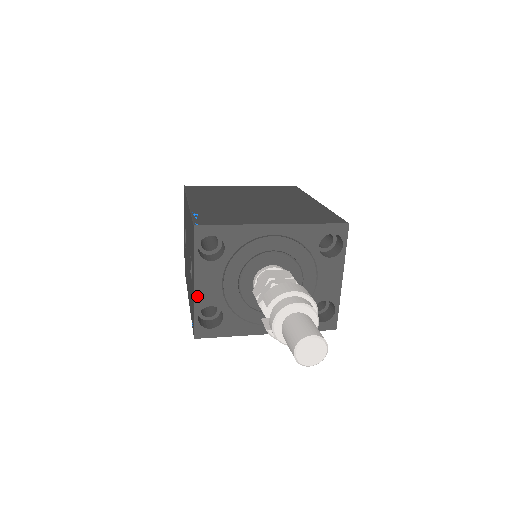
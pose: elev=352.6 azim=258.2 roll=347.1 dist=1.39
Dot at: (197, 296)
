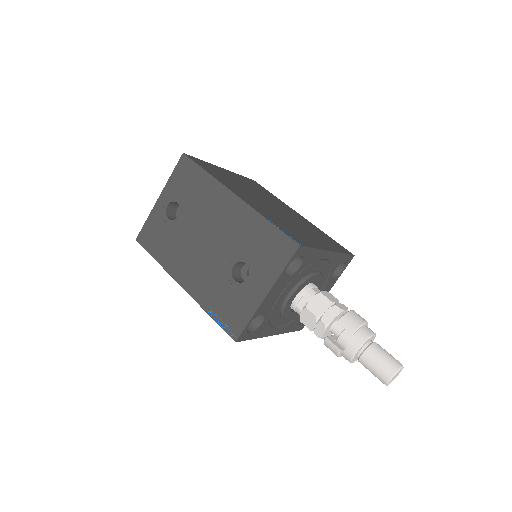
Dot at: (261, 305)
